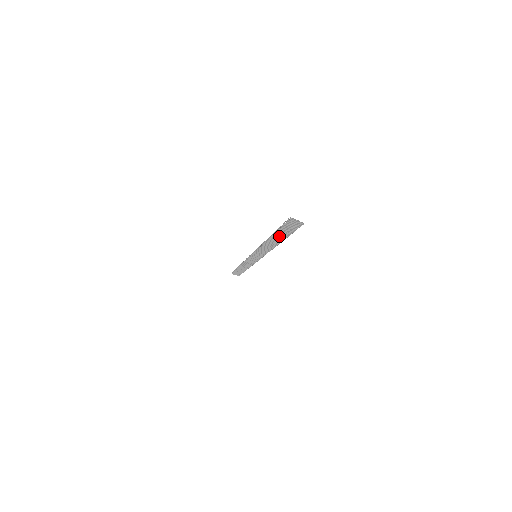
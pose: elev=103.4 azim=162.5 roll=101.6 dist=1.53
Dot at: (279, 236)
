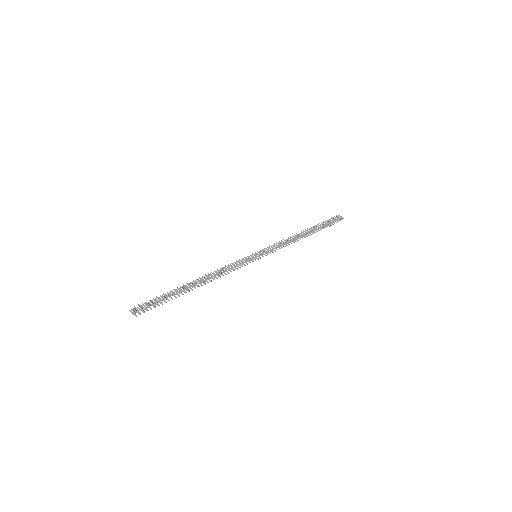
Dot at: (178, 292)
